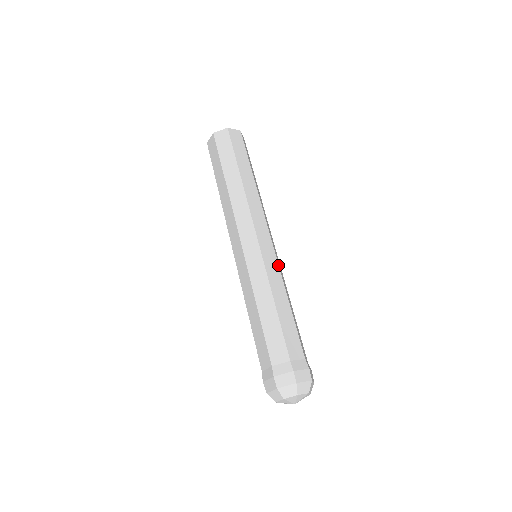
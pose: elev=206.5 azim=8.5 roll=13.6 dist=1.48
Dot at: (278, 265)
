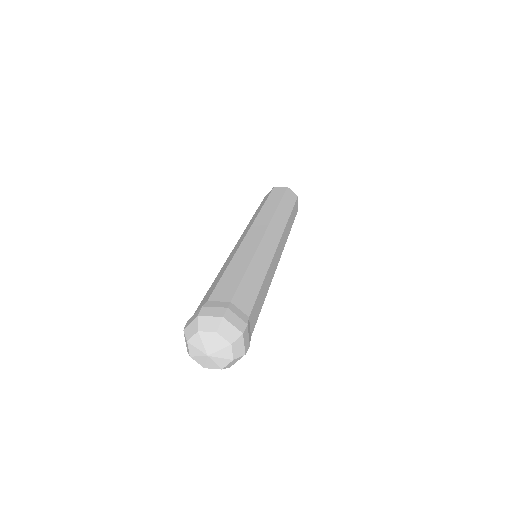
Dot at: occluded
